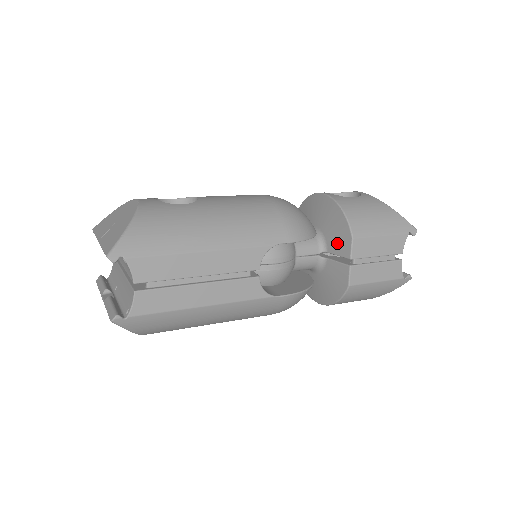
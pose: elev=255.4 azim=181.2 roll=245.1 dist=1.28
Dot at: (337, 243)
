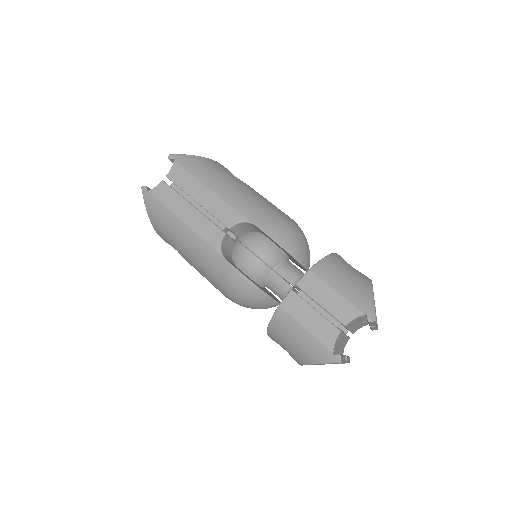
Dot at: occluded
